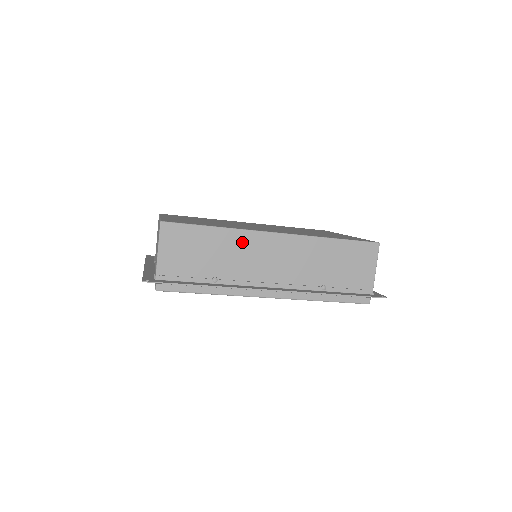
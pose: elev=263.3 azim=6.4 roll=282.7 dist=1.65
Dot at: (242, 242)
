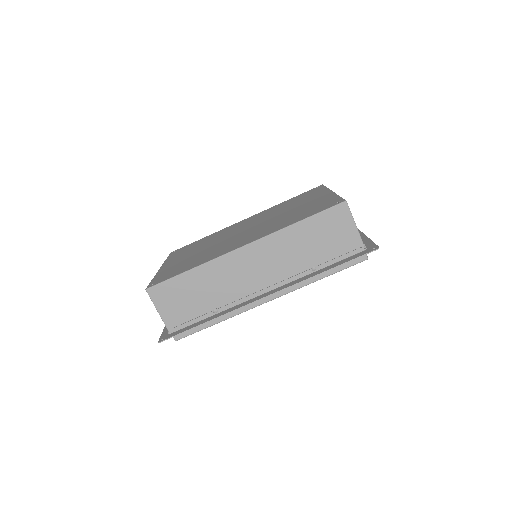
Dot at: (219, 270)
